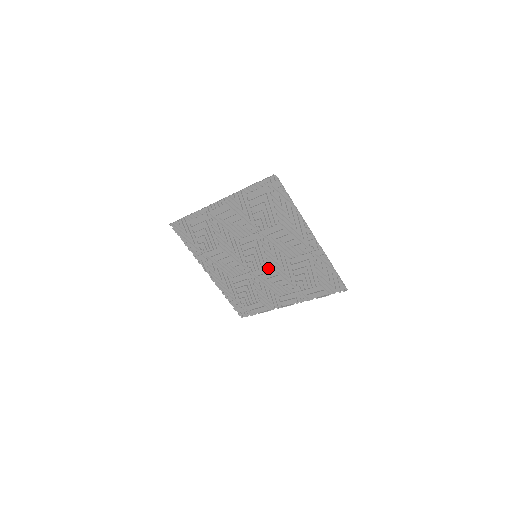
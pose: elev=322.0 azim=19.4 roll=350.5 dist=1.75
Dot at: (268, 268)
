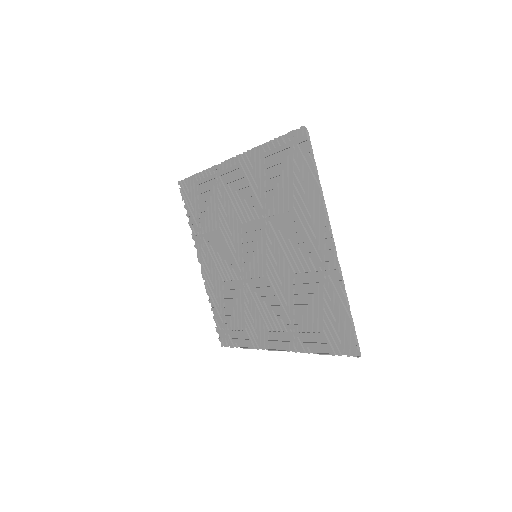
Dot at: (265, 280)
